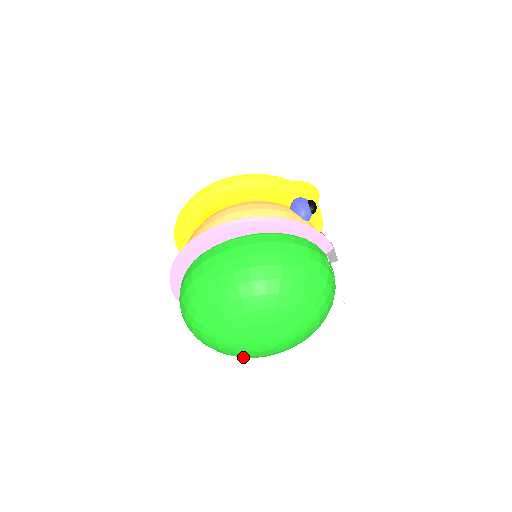
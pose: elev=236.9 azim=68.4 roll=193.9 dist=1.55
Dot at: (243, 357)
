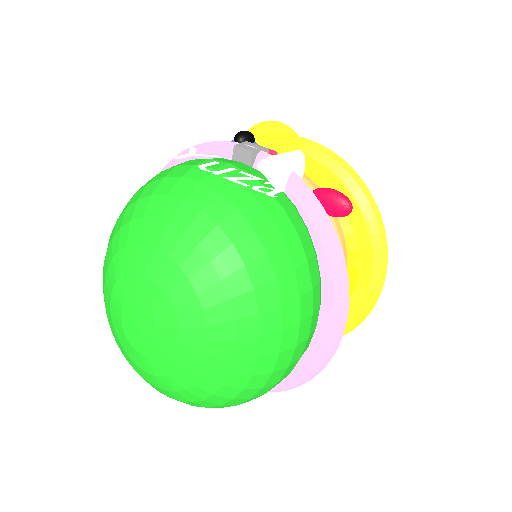
Dot at: (186, 388)
